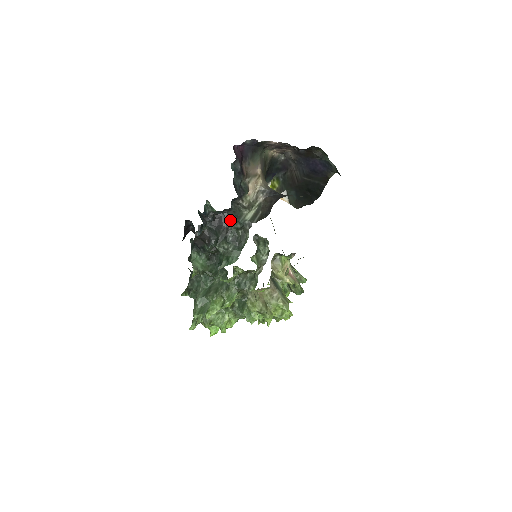
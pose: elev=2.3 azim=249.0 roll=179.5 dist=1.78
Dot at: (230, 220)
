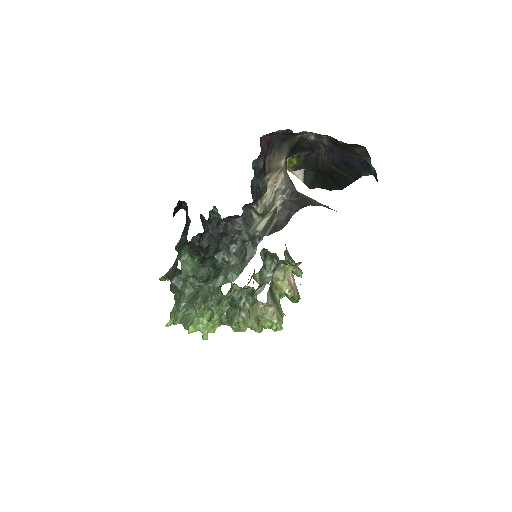
Dot at: (237, 228)
